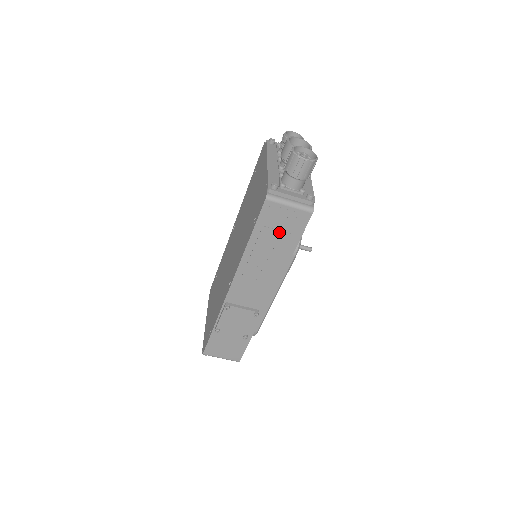
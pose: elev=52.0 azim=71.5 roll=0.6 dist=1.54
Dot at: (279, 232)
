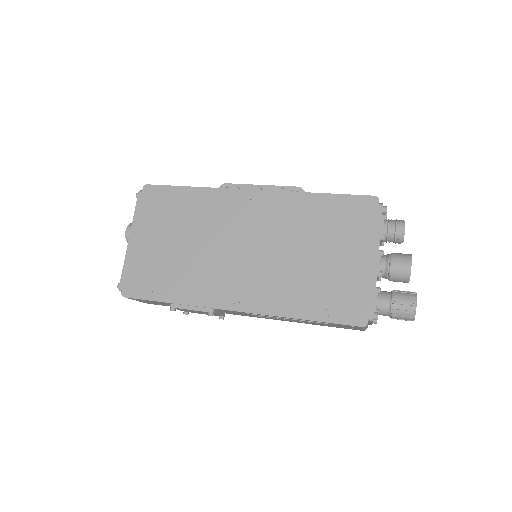
Dot at: (330, 325)
